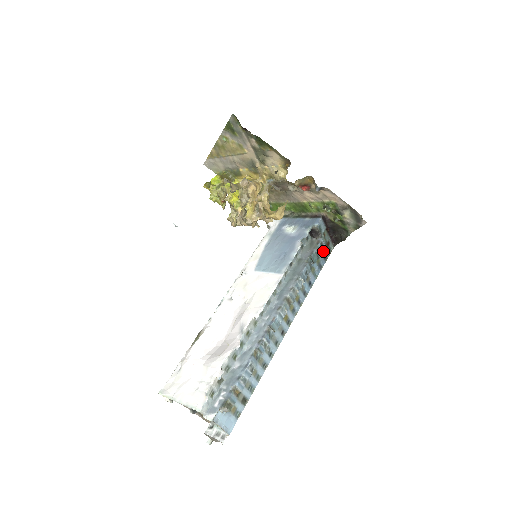
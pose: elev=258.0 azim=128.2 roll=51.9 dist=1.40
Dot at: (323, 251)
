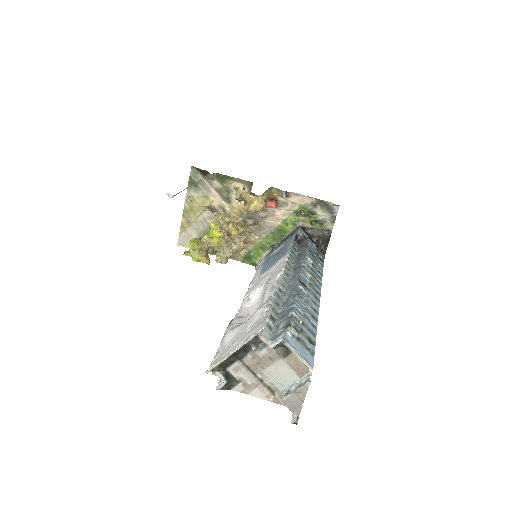
Dot at: (316, 254)
